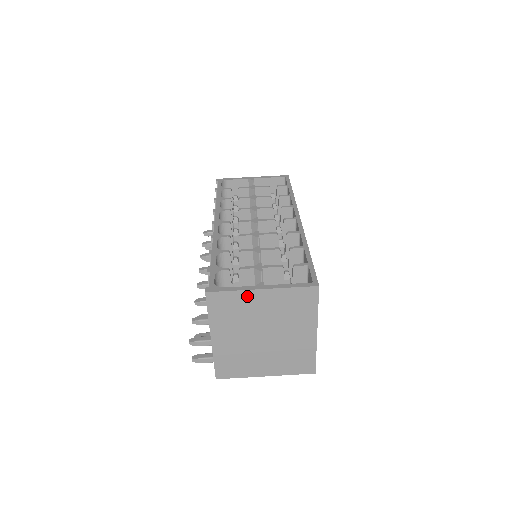
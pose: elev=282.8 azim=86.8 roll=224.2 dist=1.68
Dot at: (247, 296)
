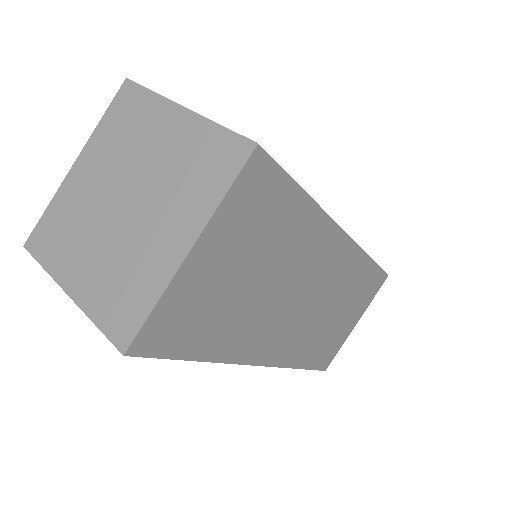
Dot at: (160, 110)
